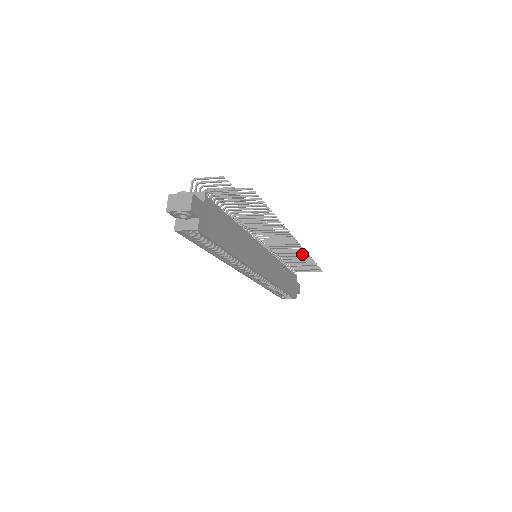
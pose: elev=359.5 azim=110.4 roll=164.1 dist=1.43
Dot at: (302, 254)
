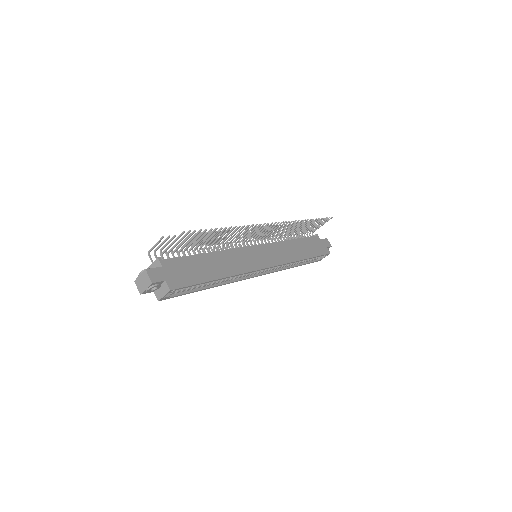
Dot at: occluded
